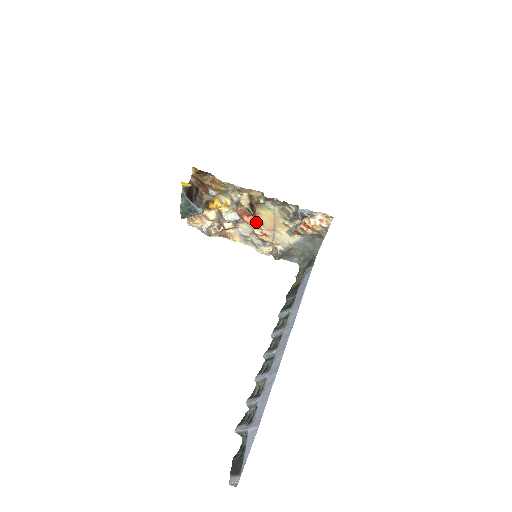
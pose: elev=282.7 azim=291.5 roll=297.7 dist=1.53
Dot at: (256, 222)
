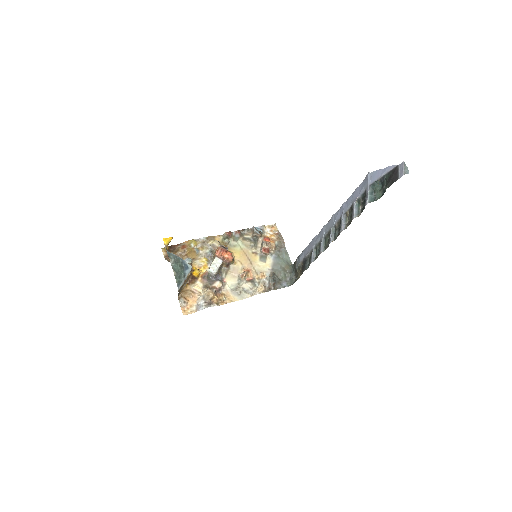
Dot at: (235, 265)
